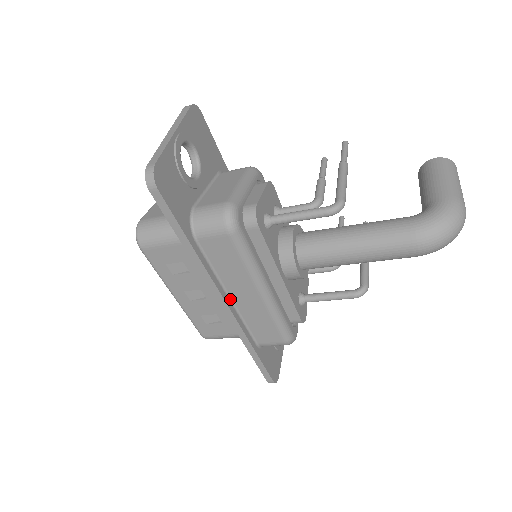
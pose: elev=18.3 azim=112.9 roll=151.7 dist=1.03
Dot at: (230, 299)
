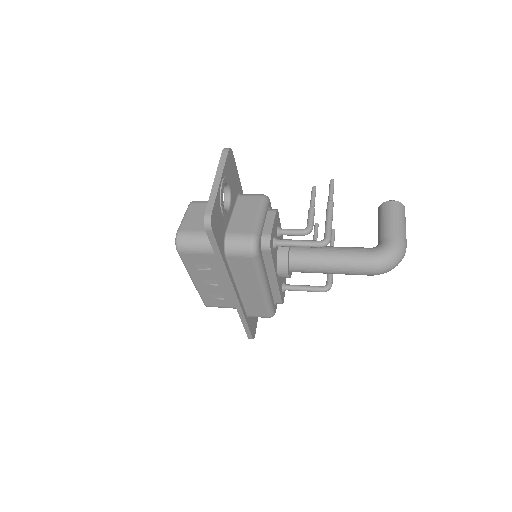
Dot at: (238, 290)
